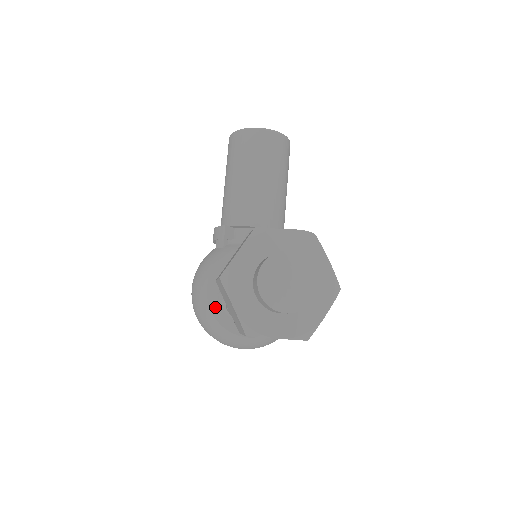
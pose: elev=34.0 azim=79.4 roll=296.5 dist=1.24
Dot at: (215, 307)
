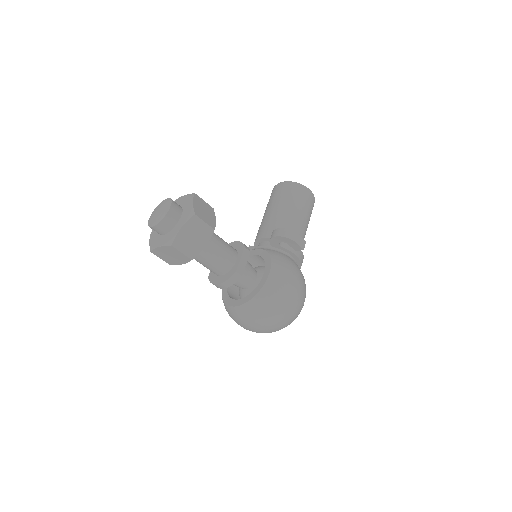
Dot at: (224, 291)
